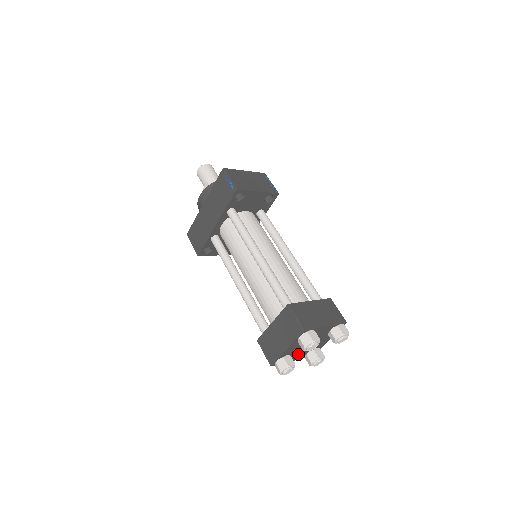
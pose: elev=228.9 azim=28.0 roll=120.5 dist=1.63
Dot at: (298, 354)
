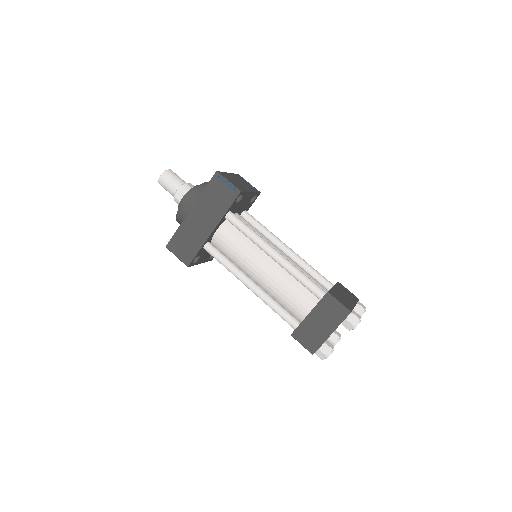
Dot at: occluded
